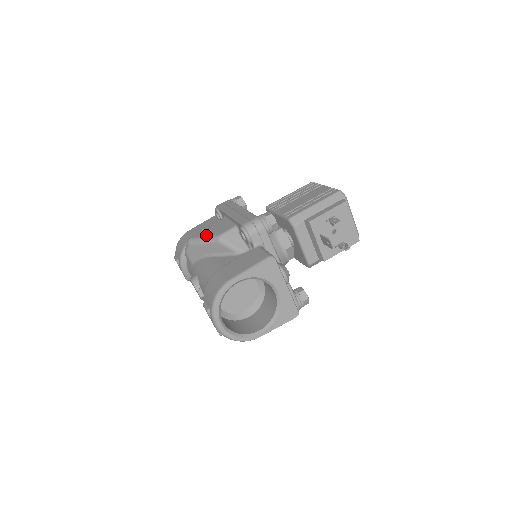
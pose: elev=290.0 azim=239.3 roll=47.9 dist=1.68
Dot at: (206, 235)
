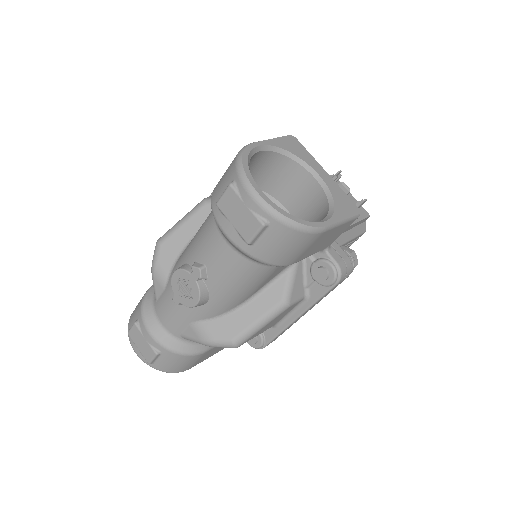
Dot at: (182, 218)
